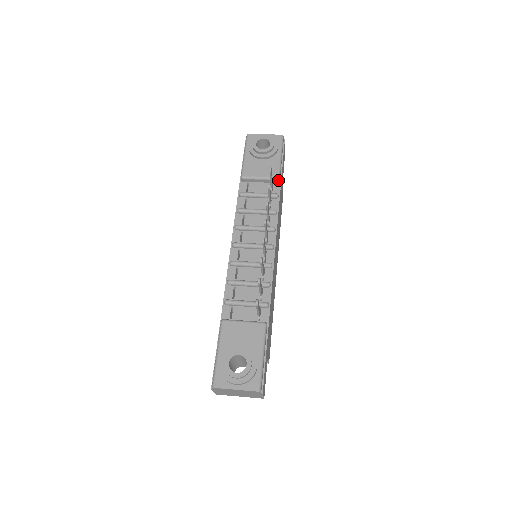
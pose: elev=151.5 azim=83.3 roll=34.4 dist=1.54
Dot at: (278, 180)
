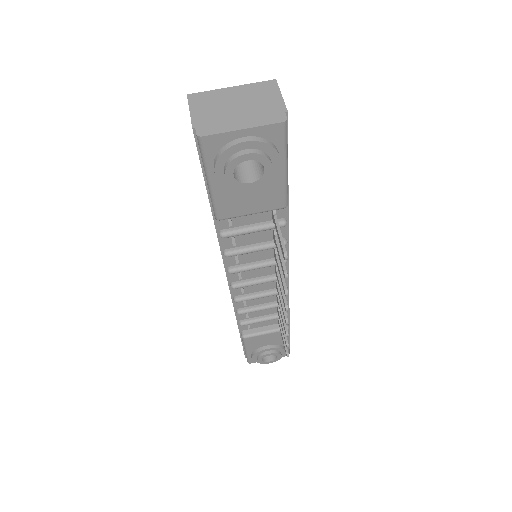
Dot at: (285, 206)
